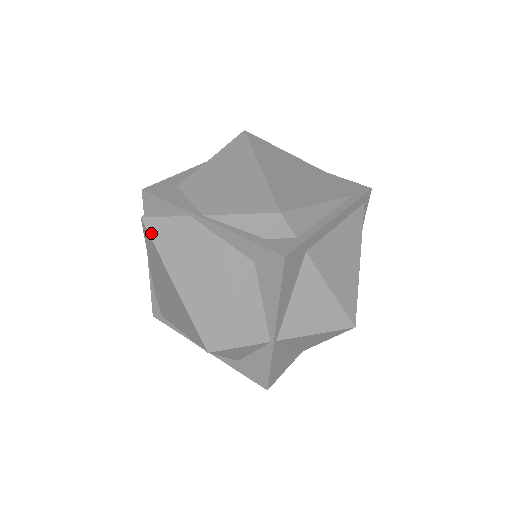
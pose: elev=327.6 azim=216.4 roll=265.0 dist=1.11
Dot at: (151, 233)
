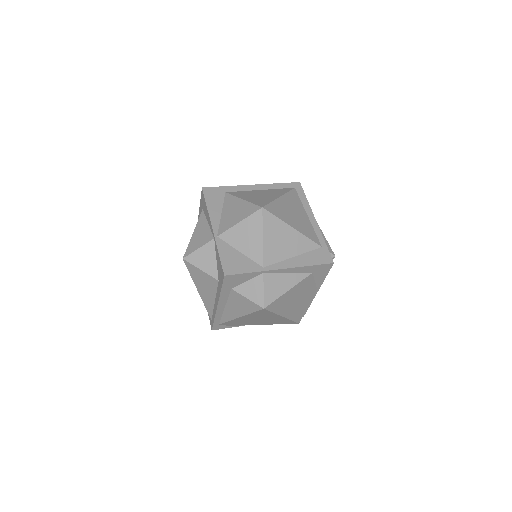
Dot at: occluded
